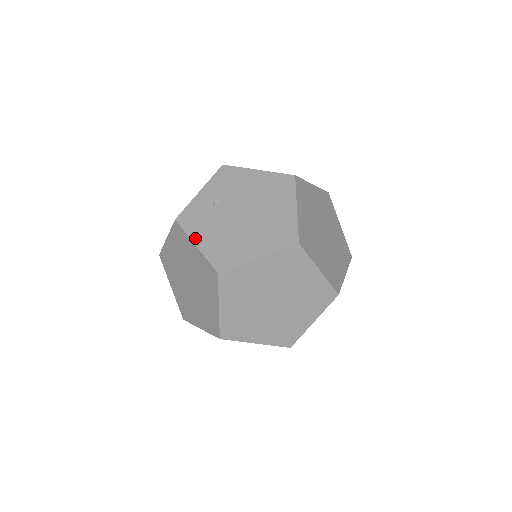
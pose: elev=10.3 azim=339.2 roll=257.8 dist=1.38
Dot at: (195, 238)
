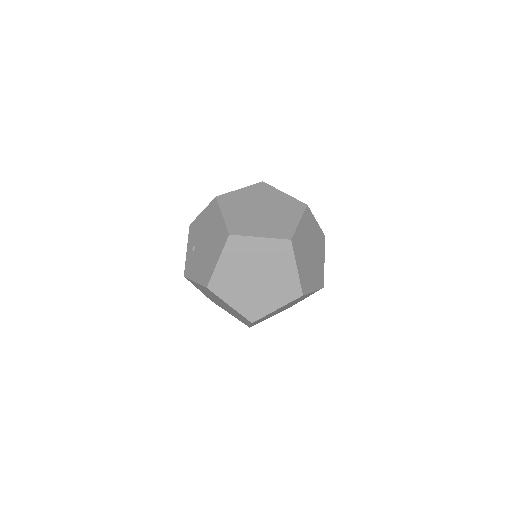
Dot at: (193, 278)
